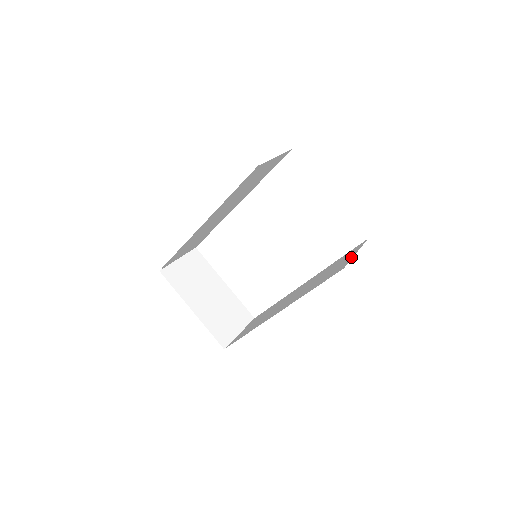
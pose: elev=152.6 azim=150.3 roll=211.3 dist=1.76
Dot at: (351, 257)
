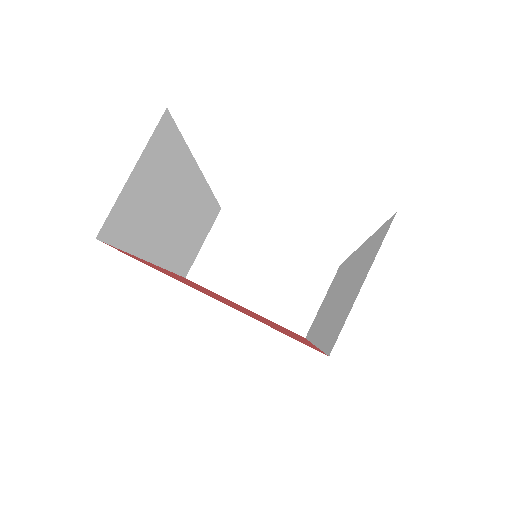
Dot at: (354, 297)
